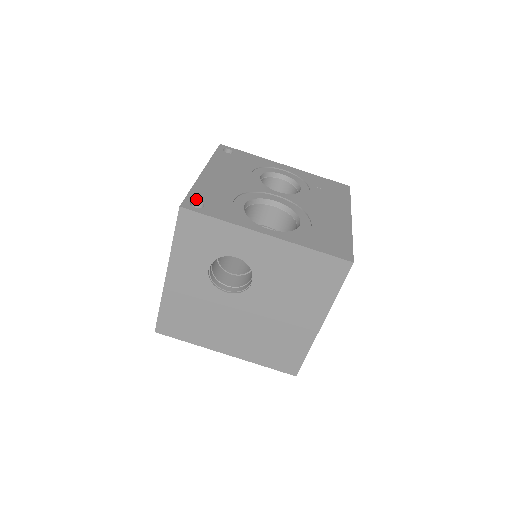
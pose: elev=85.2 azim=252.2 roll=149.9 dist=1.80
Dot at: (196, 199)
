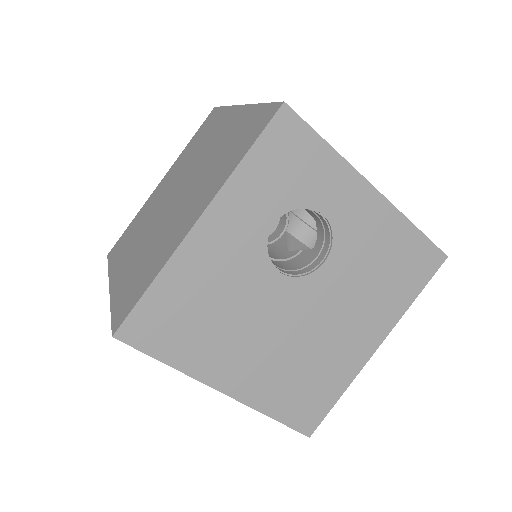
Dot at: occluded
